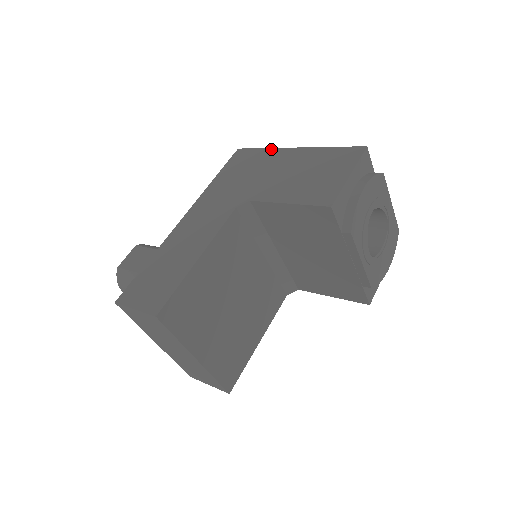
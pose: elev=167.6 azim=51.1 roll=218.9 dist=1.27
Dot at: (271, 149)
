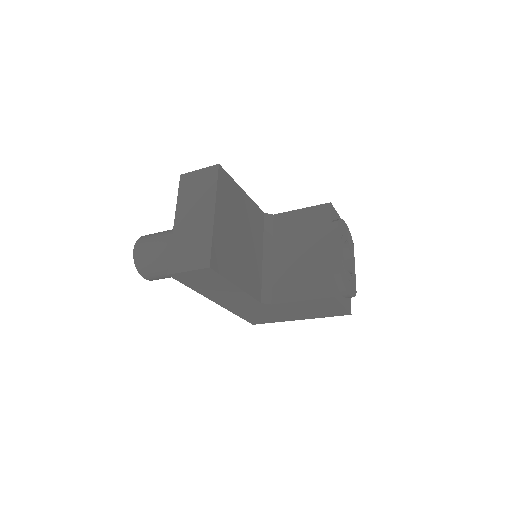
Dot at: occluded
